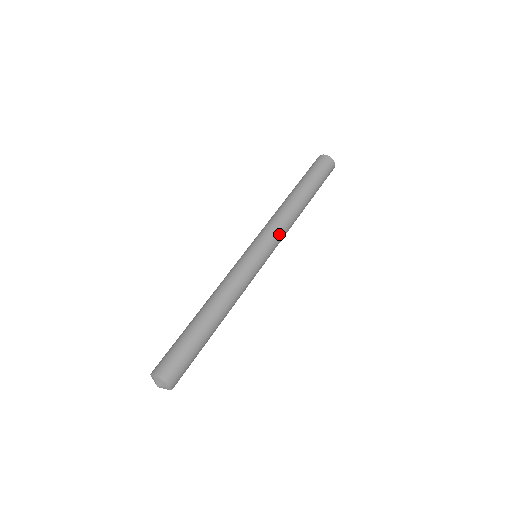
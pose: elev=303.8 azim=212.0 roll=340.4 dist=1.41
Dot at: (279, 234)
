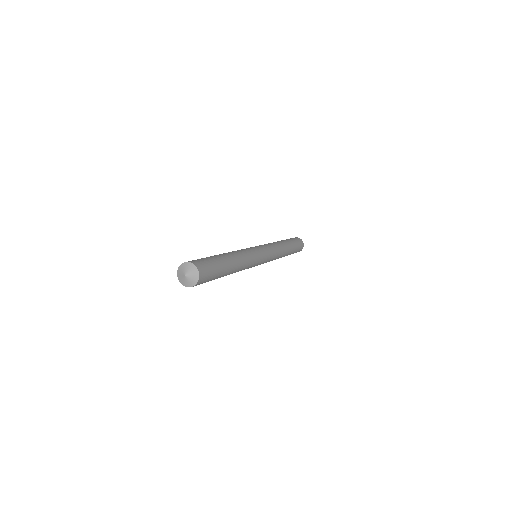
Dot at: occluded
